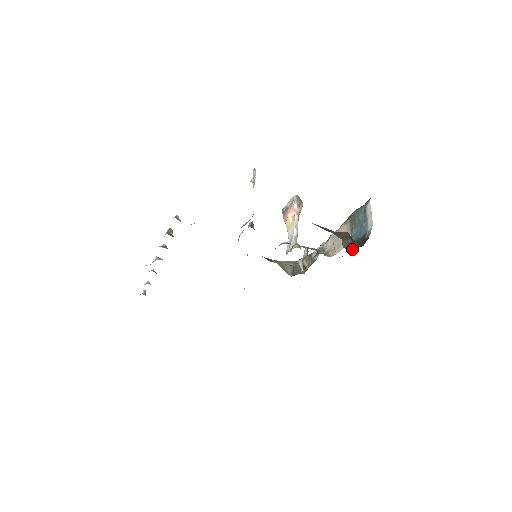
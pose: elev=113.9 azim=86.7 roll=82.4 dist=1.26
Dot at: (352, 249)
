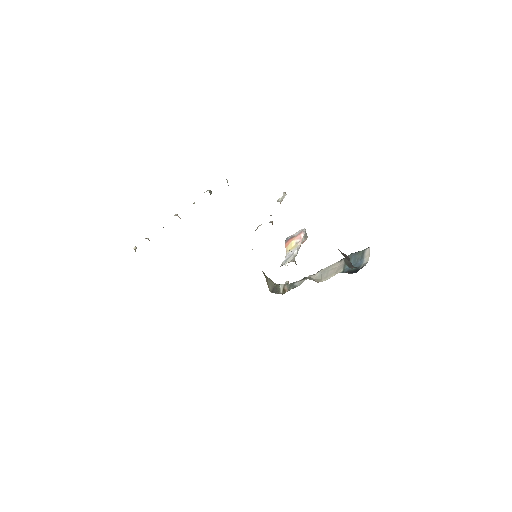
Dot at: (350, 267)
